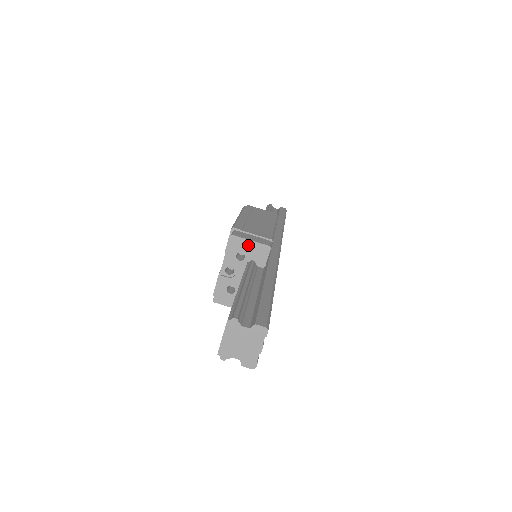
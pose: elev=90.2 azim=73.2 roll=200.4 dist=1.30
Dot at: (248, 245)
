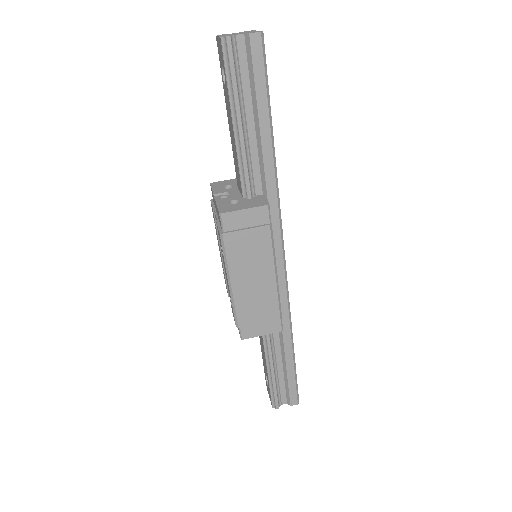
Dot at: (230, 181)
